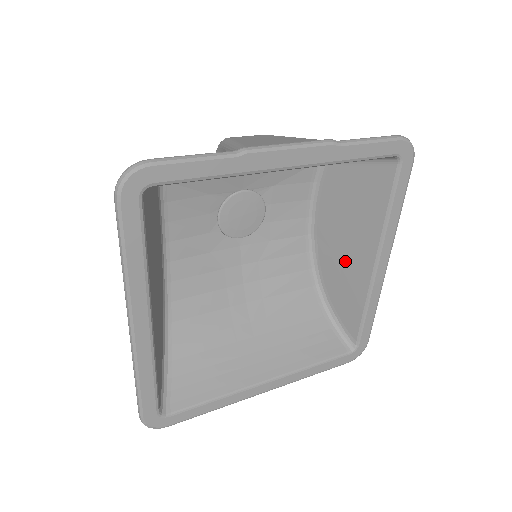
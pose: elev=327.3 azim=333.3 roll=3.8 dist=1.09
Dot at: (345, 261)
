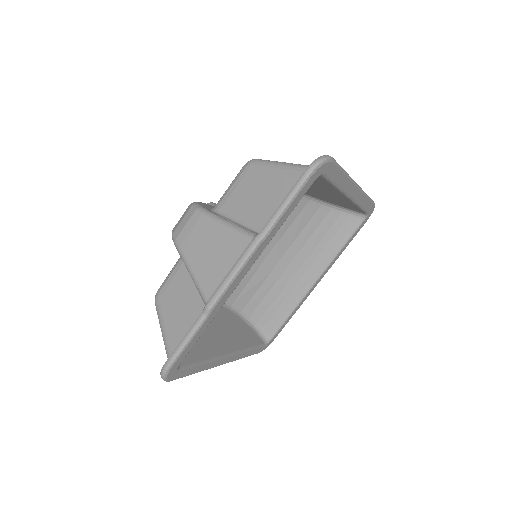
Dot at: (322, 194)
